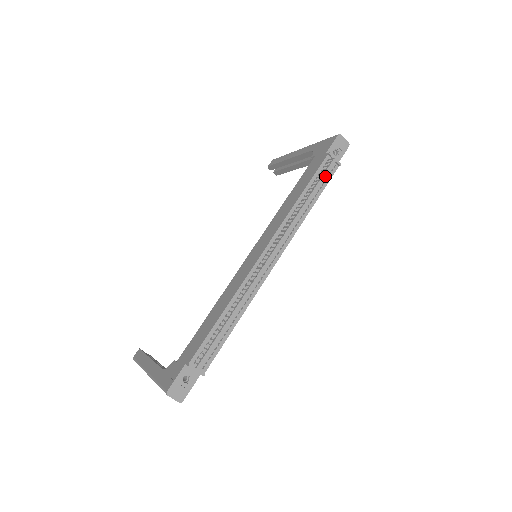
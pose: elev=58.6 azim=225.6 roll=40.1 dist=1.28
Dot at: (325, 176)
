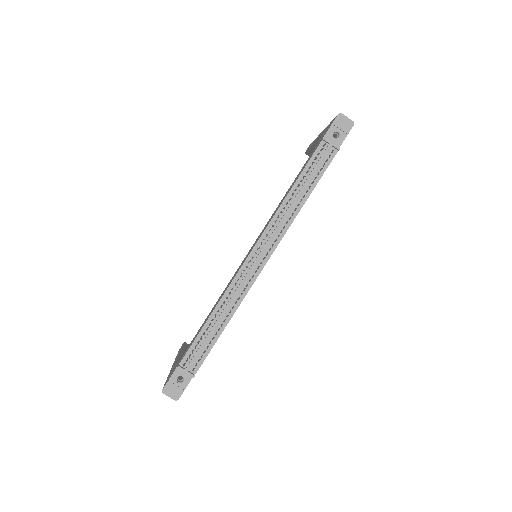
Dot at: (319, 165)
